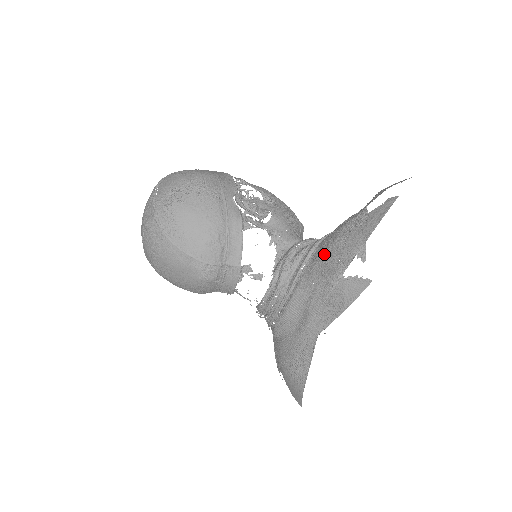
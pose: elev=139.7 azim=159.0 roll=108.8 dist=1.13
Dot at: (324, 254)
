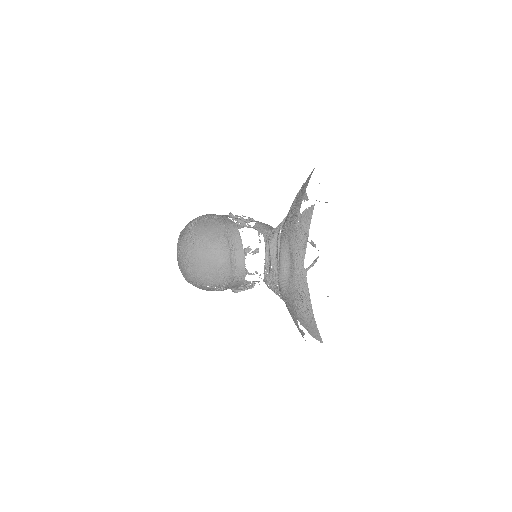
Dot at: (288, 215)
